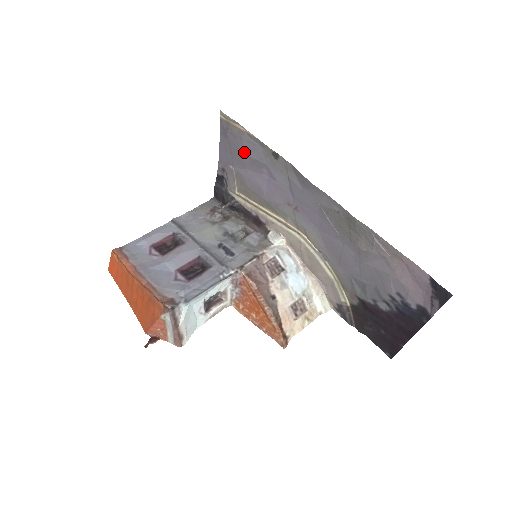
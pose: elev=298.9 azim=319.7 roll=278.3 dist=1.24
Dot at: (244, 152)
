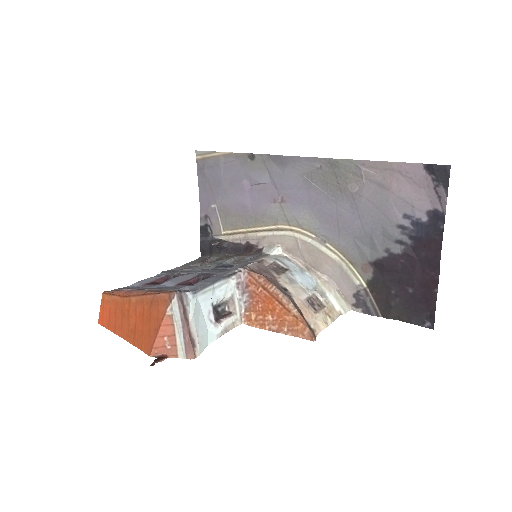
Dot at: (223, 176)
